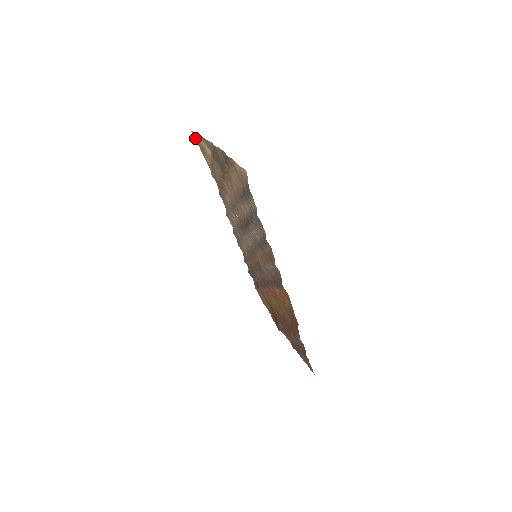
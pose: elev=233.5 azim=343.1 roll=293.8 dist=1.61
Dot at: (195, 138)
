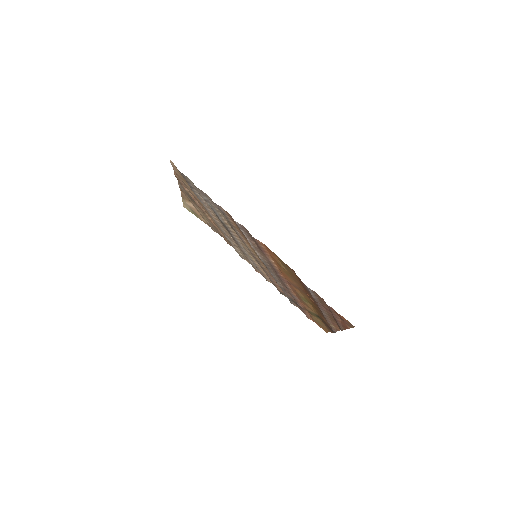
Dot at: (187, 209)
